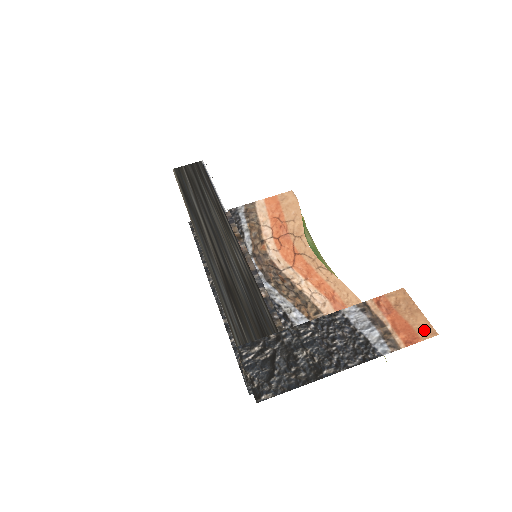
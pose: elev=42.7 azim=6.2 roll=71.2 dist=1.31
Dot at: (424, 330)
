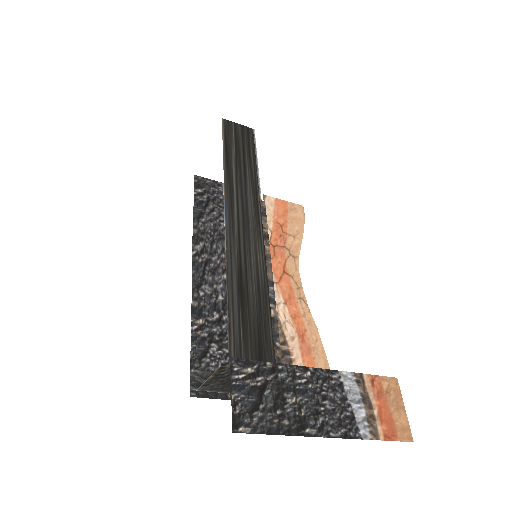
Dot at: (403, 431)
